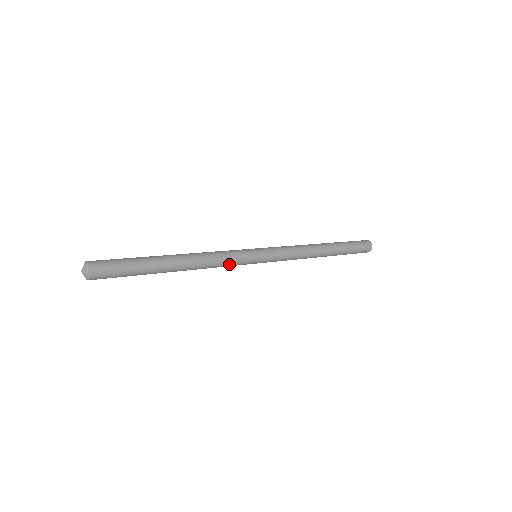
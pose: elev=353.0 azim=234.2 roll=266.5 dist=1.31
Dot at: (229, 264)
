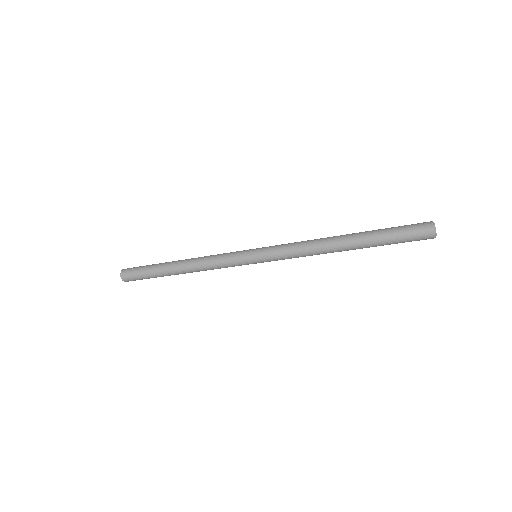
Dot at: (224, 267)
